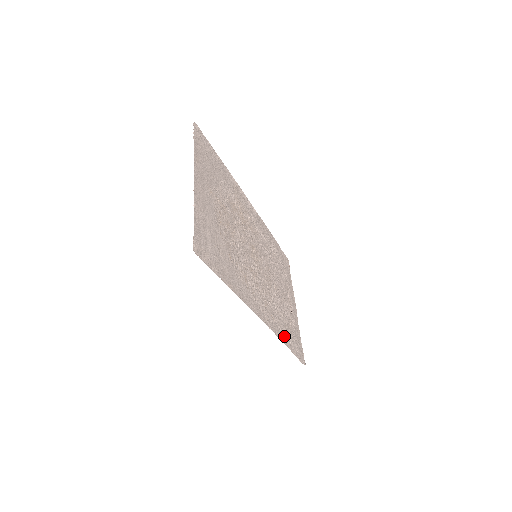
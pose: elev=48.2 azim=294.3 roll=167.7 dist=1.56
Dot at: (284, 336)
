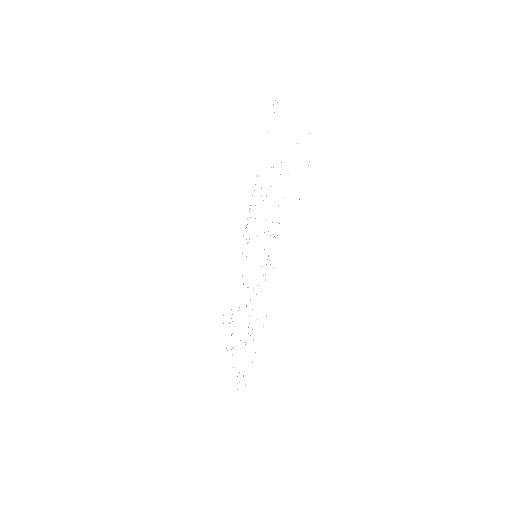
Dot at: occluded
